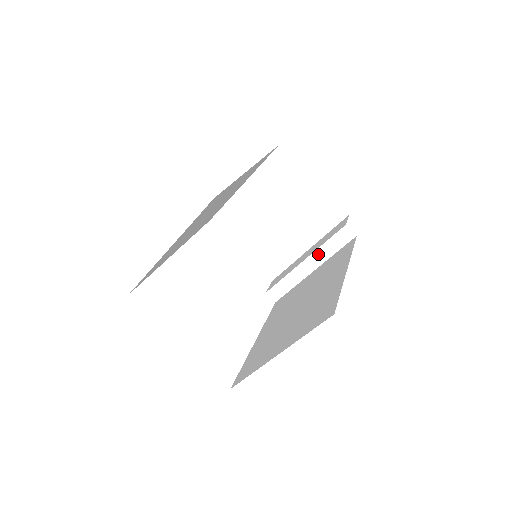
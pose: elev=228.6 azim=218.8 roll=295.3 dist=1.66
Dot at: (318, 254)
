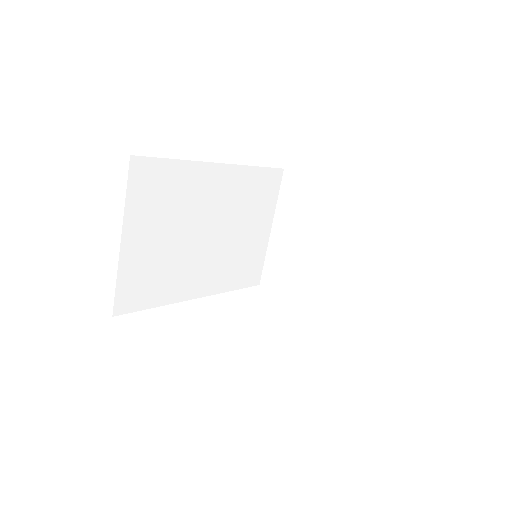
Dot at: (351, 248)
